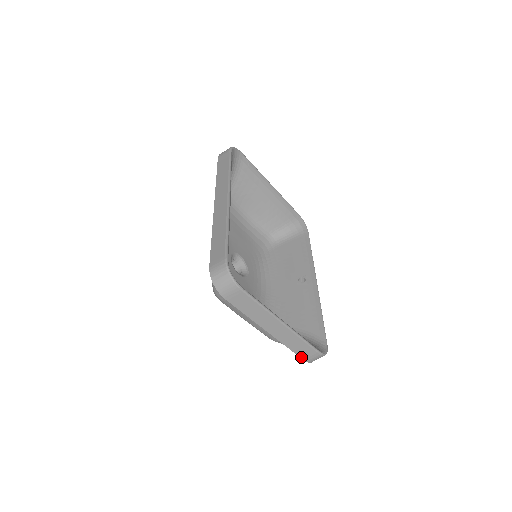
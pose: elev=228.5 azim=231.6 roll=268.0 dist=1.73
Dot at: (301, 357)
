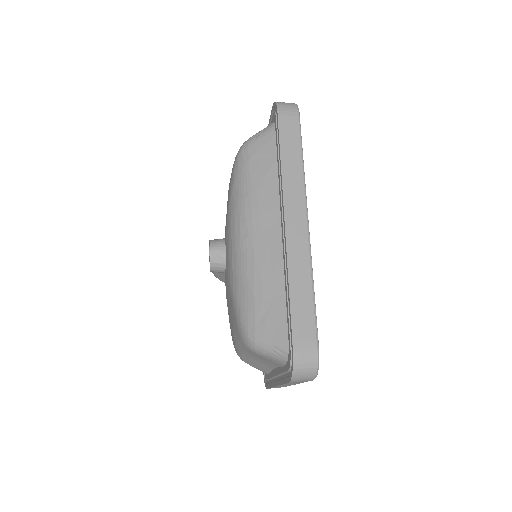
Dot at: (269, 388)
